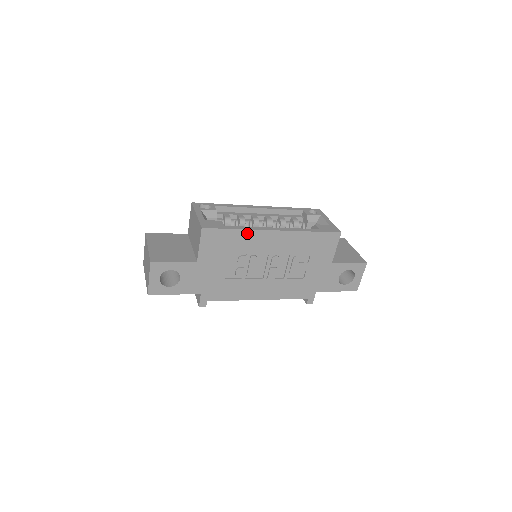
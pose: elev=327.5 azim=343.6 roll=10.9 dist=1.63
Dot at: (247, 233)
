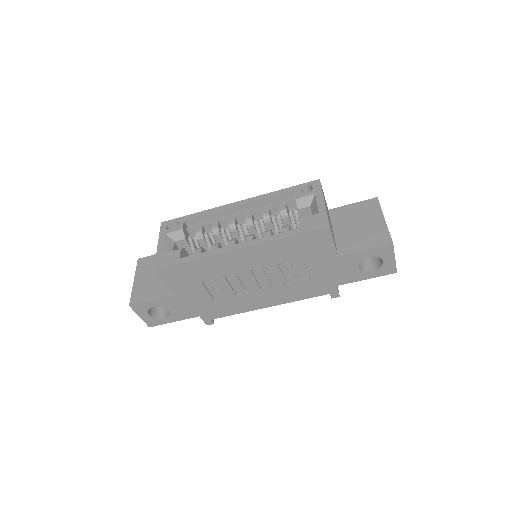
Dot at: (206, 260)
